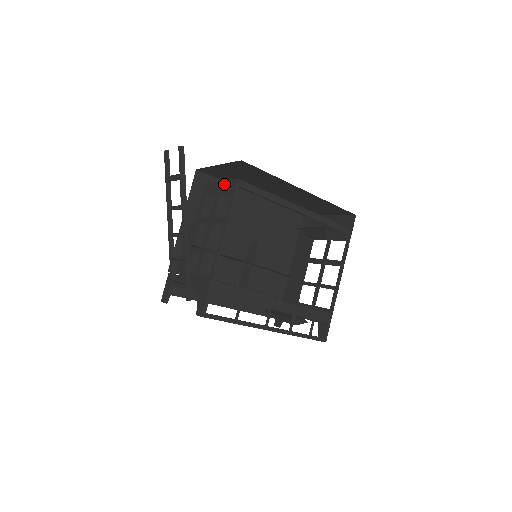
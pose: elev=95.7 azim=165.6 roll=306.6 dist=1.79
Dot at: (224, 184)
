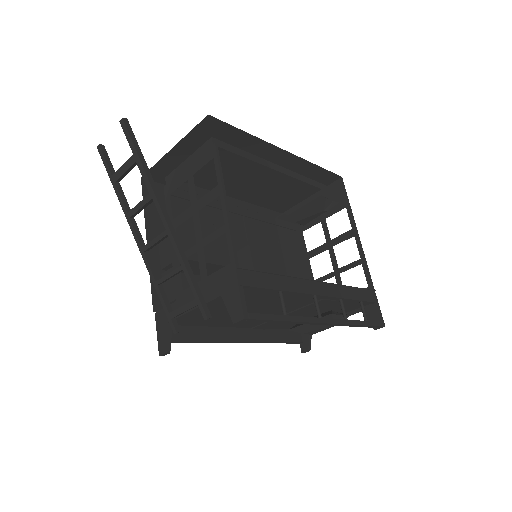
Dot at: (193, 158)
